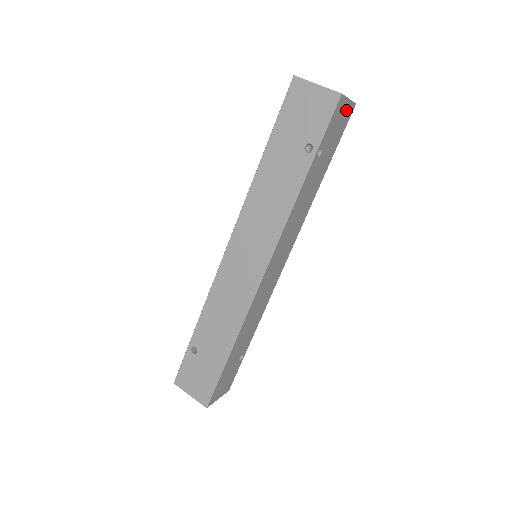
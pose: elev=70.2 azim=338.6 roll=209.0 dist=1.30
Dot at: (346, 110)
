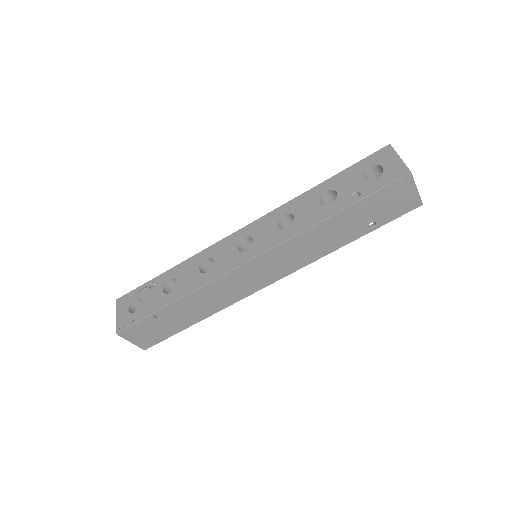
Dot at: occluded
